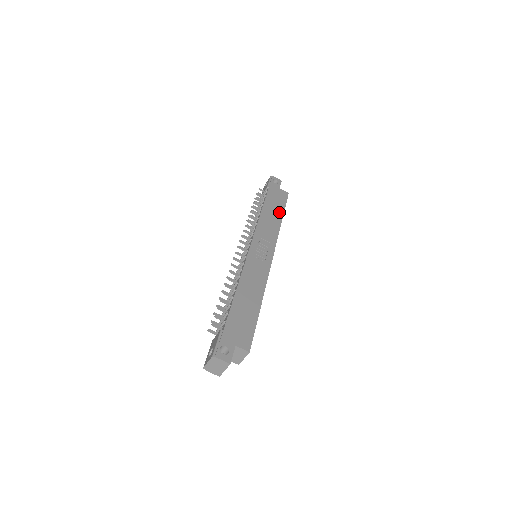
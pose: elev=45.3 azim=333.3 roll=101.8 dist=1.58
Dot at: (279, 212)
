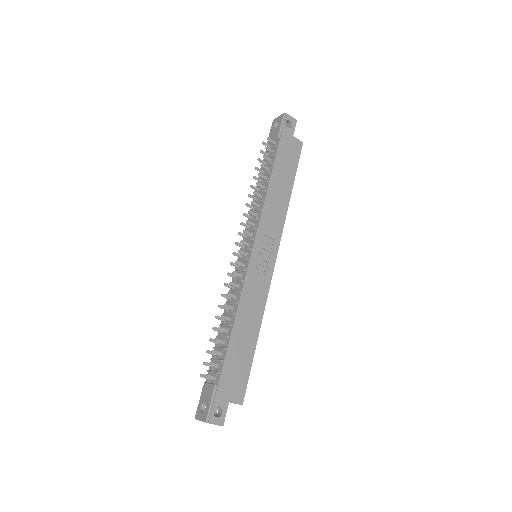
Dot at: (289, 182)
